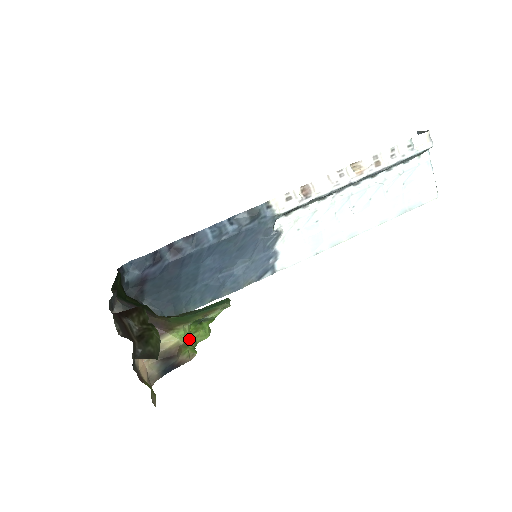
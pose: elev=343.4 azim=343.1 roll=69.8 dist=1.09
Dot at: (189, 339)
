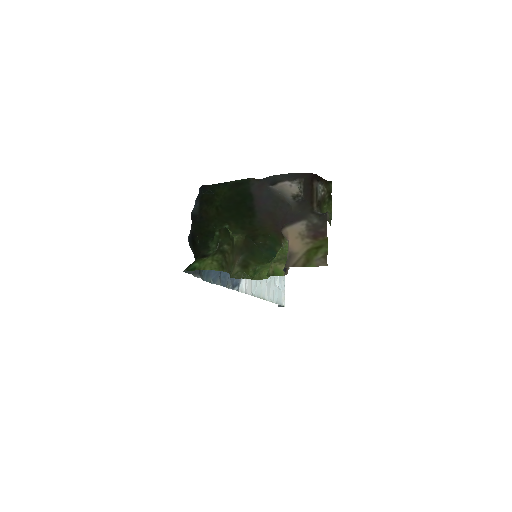
Dot at: occluded
